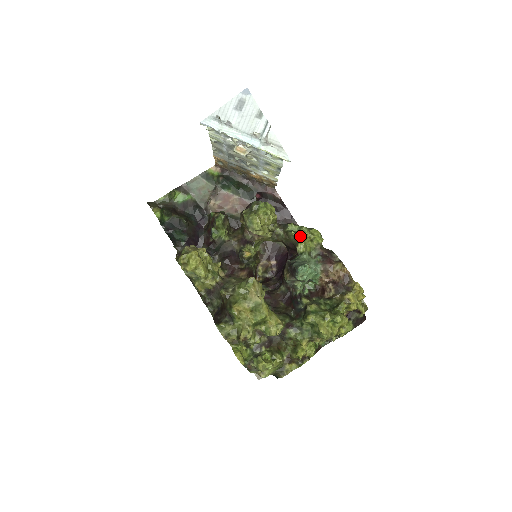
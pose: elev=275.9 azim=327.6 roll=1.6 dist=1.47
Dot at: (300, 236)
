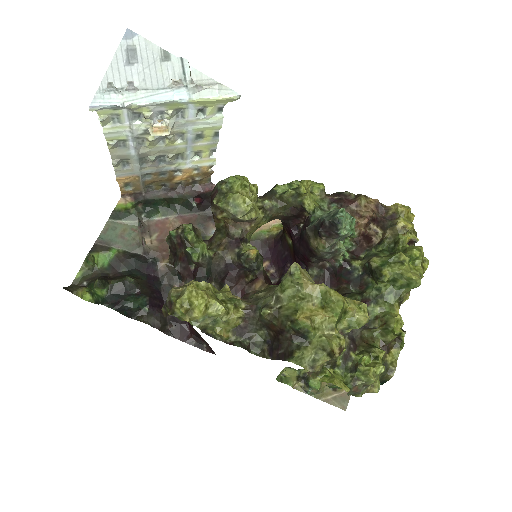
Dot at: (302, 188)
